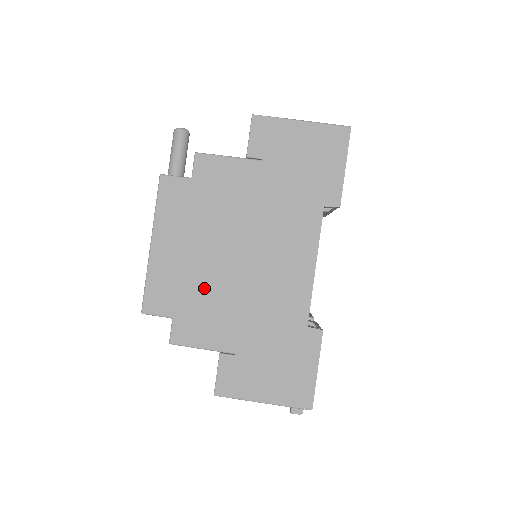
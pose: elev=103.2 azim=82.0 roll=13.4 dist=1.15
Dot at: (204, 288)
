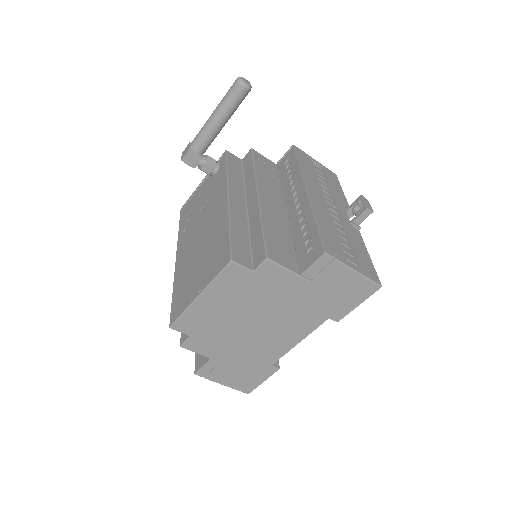
Dot at: (221, 330)
